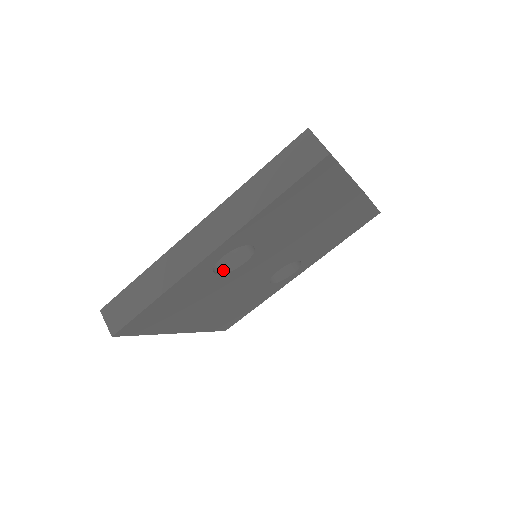
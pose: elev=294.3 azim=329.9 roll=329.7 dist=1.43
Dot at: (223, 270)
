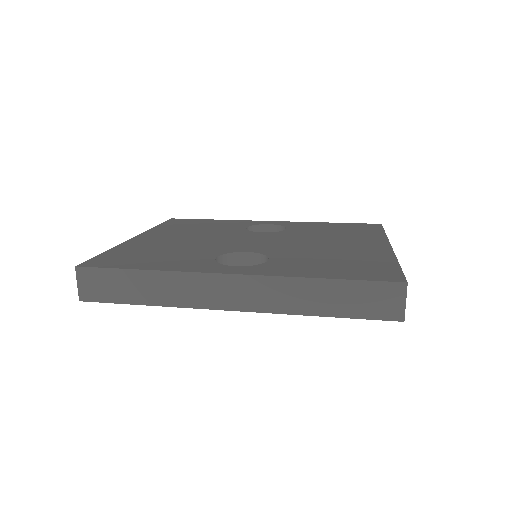
Dot at: occluded
